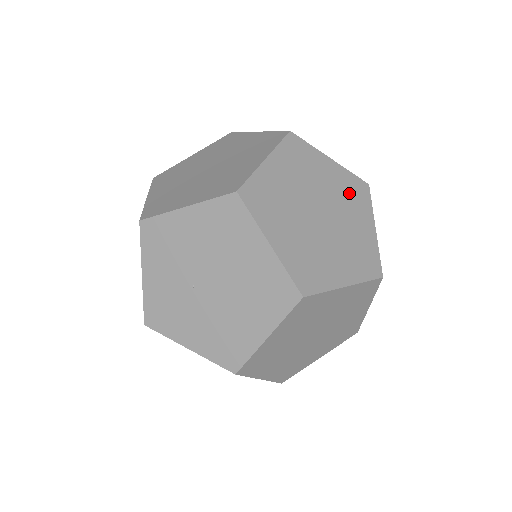
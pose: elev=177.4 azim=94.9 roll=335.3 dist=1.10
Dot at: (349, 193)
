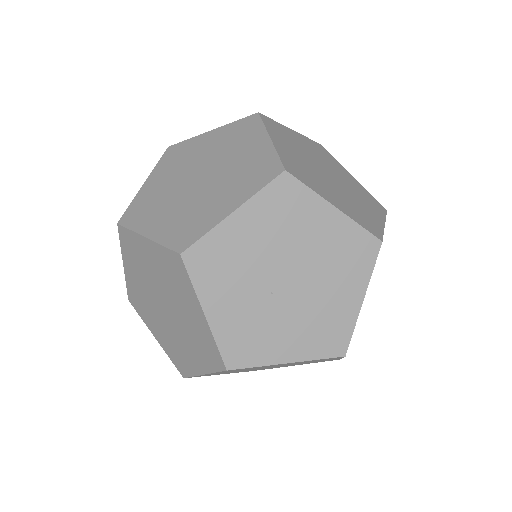
Dot at: (322, 154)
